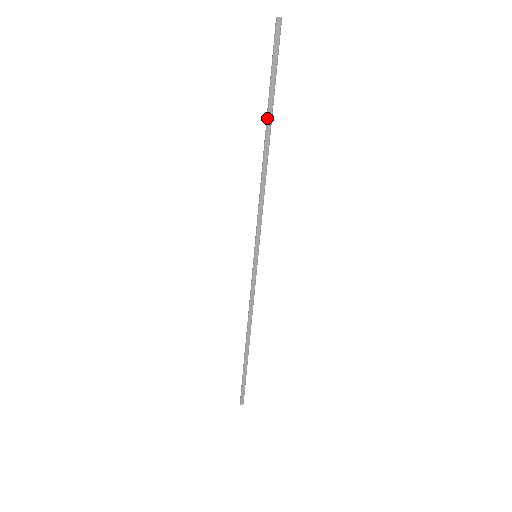
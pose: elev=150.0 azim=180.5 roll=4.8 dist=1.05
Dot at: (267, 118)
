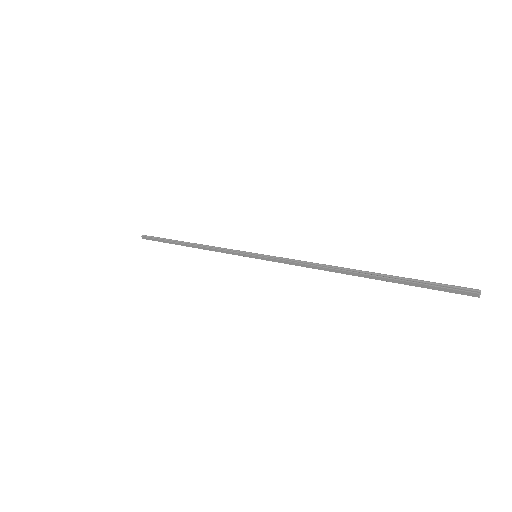
Dot at: (377, 276)
